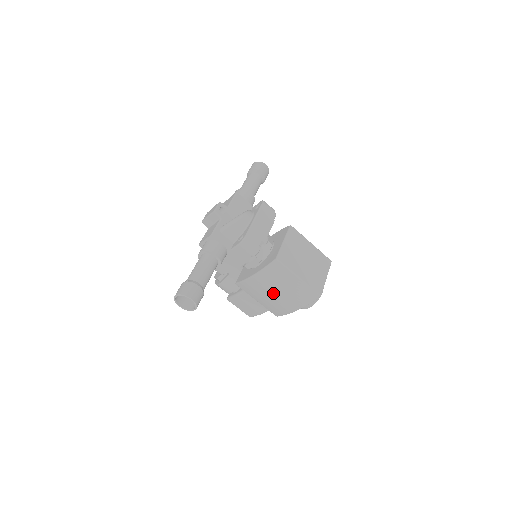
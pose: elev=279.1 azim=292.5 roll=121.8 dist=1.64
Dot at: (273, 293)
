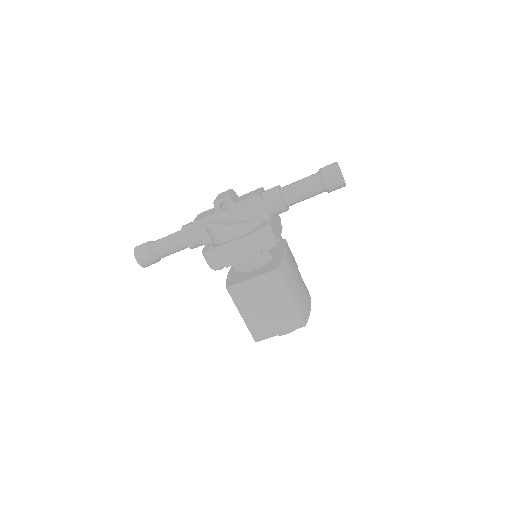
Dot at: occluded
